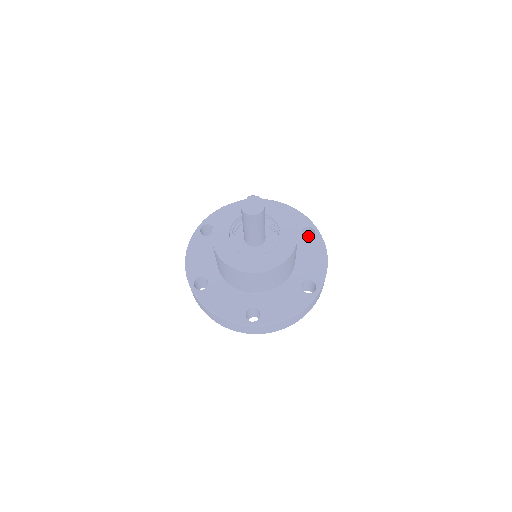
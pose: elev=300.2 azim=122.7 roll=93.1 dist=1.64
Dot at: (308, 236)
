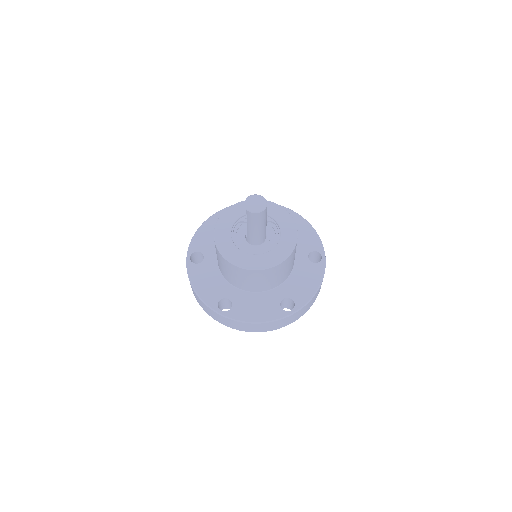
Dot at: occluded
